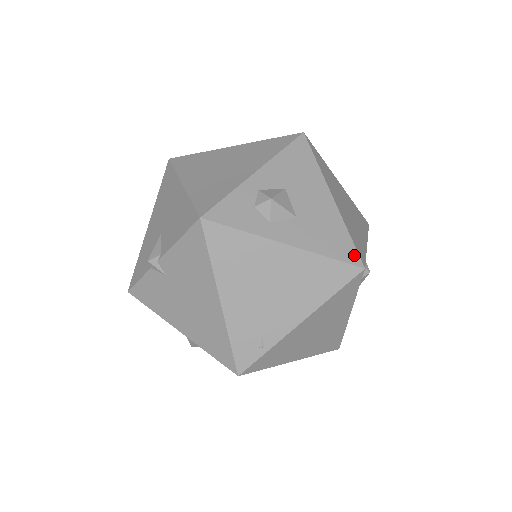
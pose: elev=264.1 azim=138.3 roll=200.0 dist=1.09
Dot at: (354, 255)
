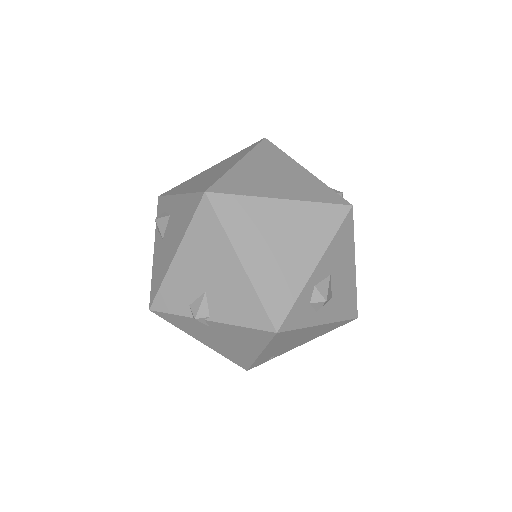
Dot at: (355, 311)
